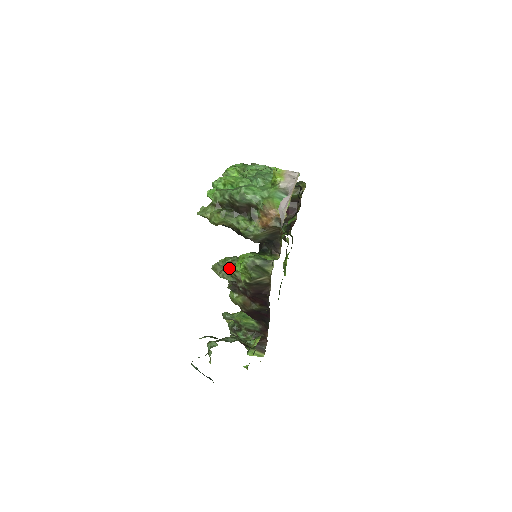
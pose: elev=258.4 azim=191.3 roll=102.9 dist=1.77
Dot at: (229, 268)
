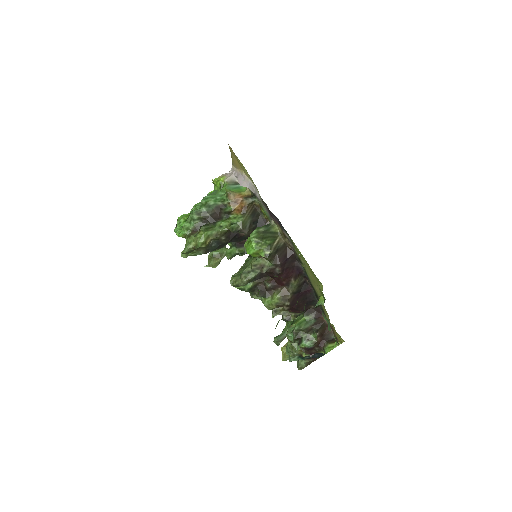
Dot at: (245, 268)
